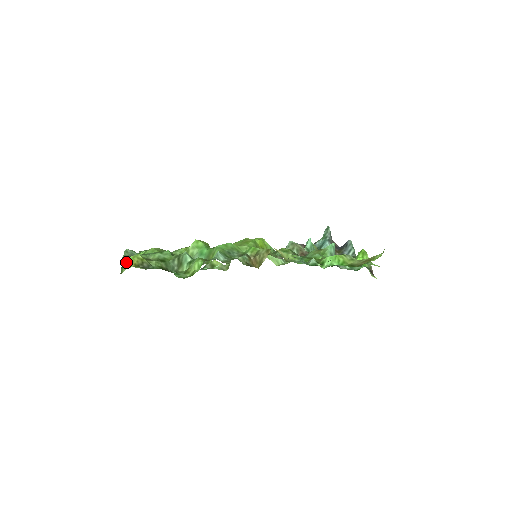
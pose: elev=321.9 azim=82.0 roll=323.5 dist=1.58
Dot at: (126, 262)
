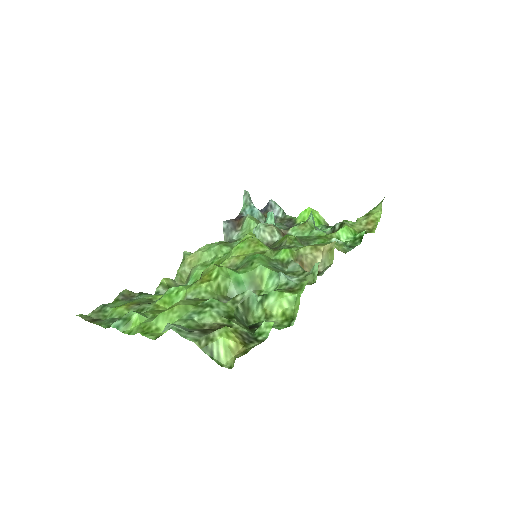
Dot at: (219, 347)
